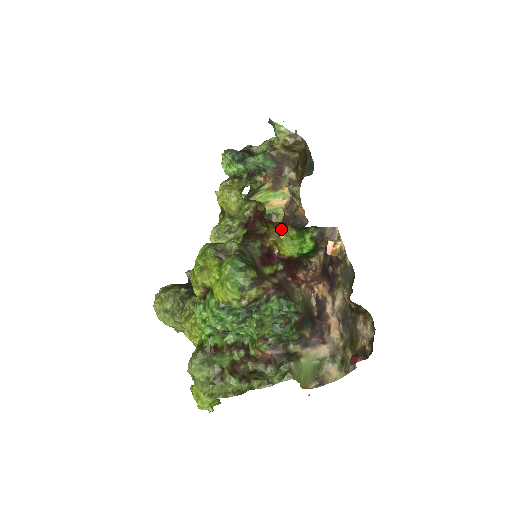
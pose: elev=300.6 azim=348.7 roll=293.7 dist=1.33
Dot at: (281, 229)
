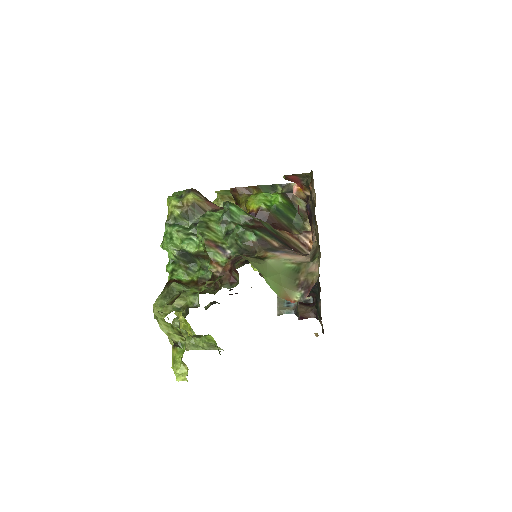
Dot at: (248, 196)
